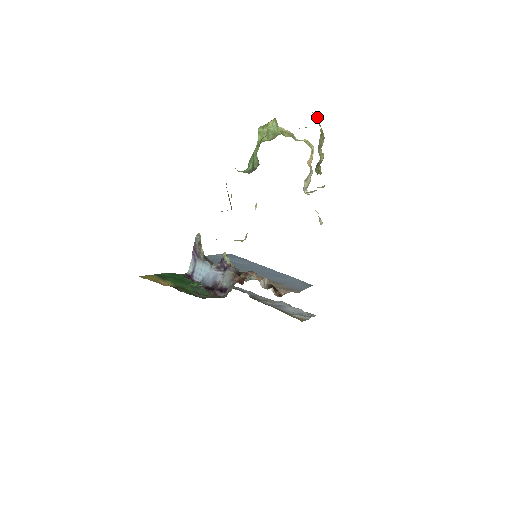
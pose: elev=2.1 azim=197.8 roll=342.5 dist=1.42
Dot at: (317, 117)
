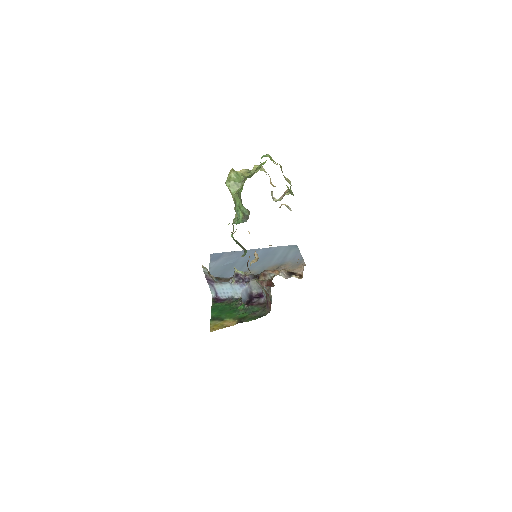
Dot at: (269, 157)
